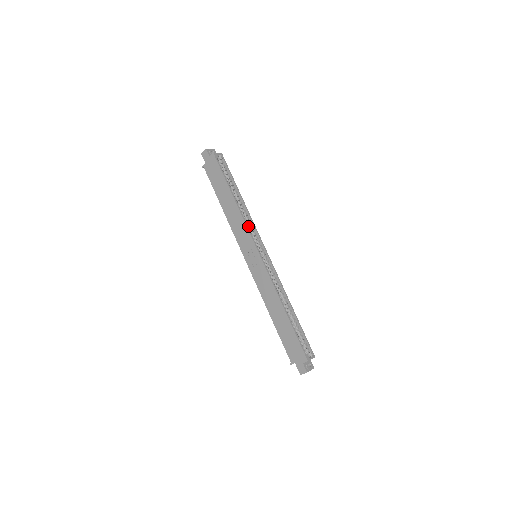
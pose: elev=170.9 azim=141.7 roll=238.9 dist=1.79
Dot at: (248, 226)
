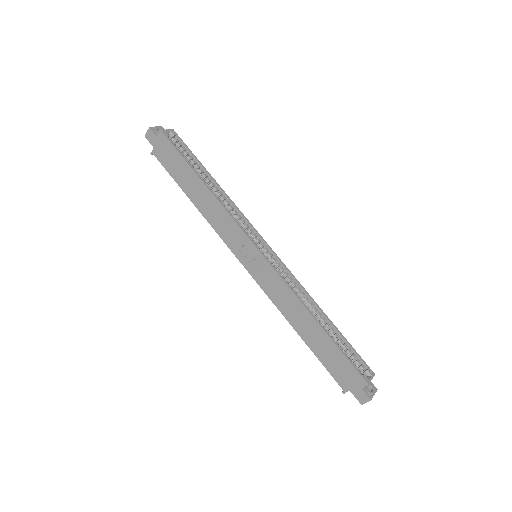
Dot at: occluded
